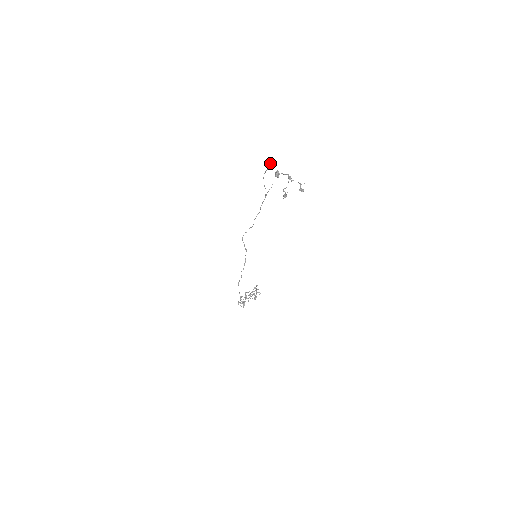
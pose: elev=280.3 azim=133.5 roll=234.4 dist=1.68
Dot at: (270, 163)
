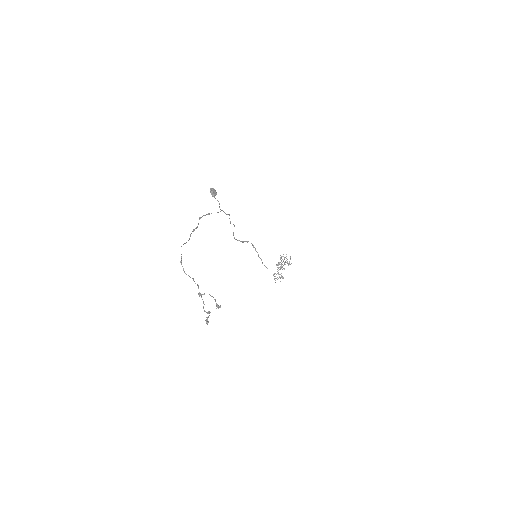
Dot at: (183, 244)
